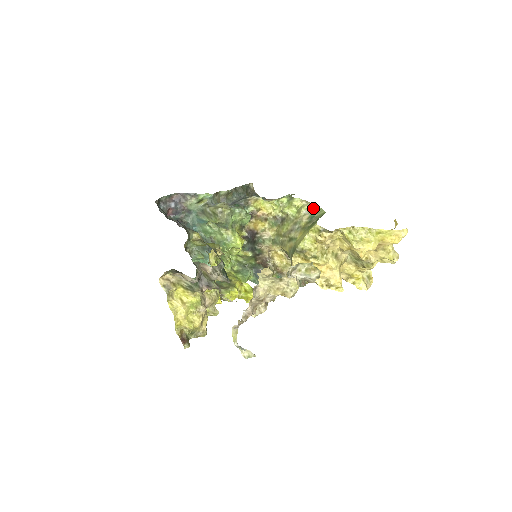
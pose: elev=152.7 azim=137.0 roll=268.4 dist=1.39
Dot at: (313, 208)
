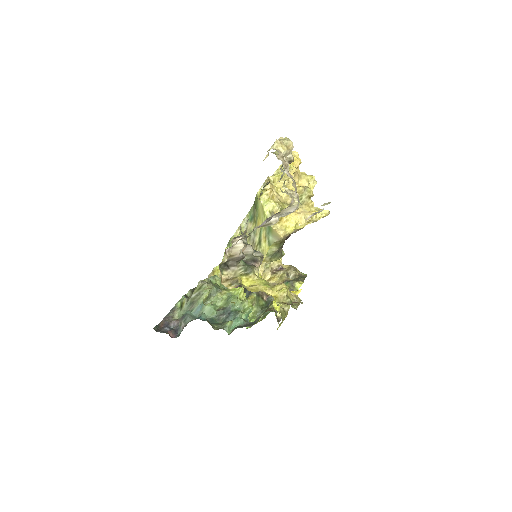
Dot at: (246, 219)
